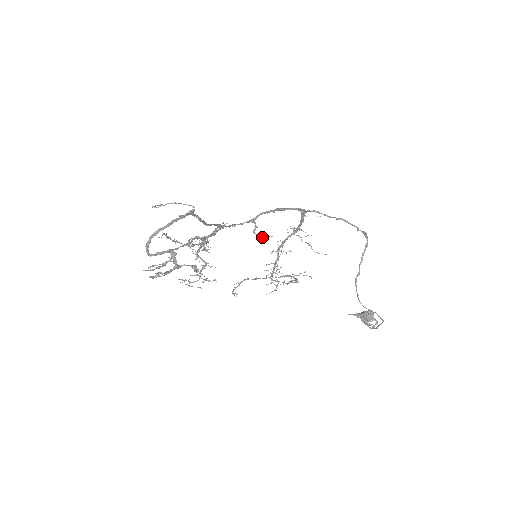
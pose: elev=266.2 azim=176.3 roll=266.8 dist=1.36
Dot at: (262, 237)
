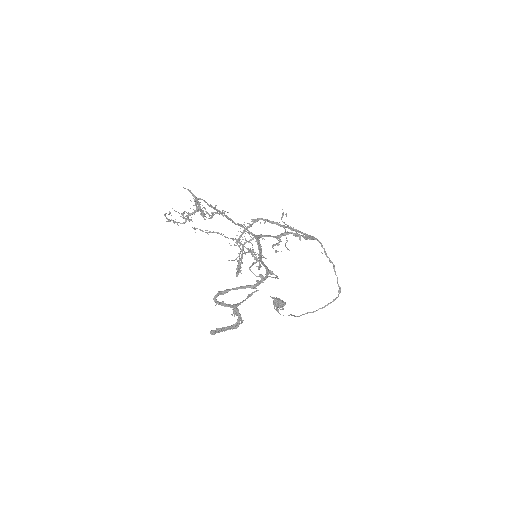
Dot at: (275, 251)
